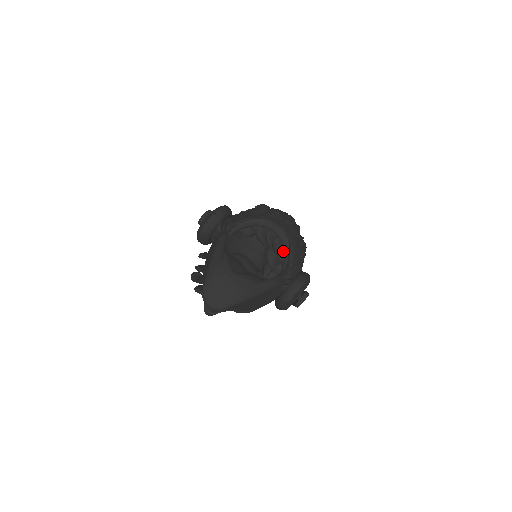
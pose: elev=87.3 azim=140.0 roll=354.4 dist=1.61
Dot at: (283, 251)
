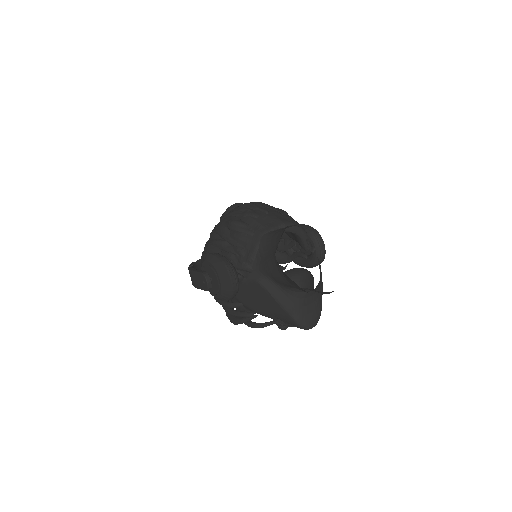
Dot at: occluded
